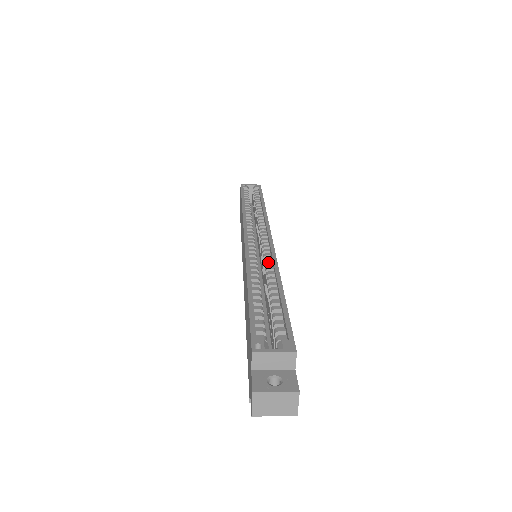
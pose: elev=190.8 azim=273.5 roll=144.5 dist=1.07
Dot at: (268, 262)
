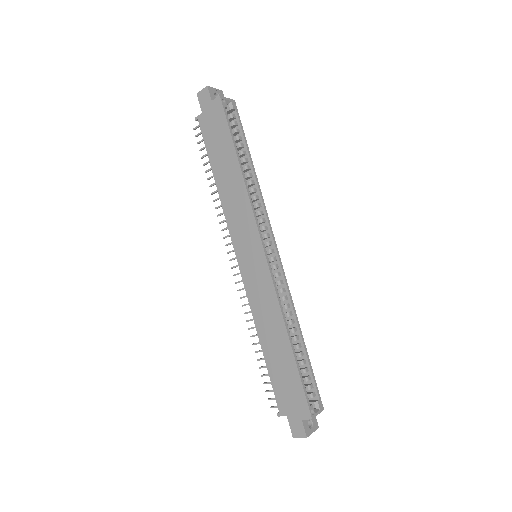
Dot at: (286, 297)
